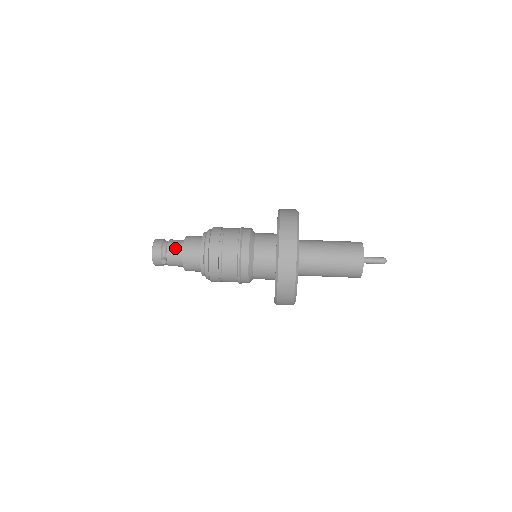
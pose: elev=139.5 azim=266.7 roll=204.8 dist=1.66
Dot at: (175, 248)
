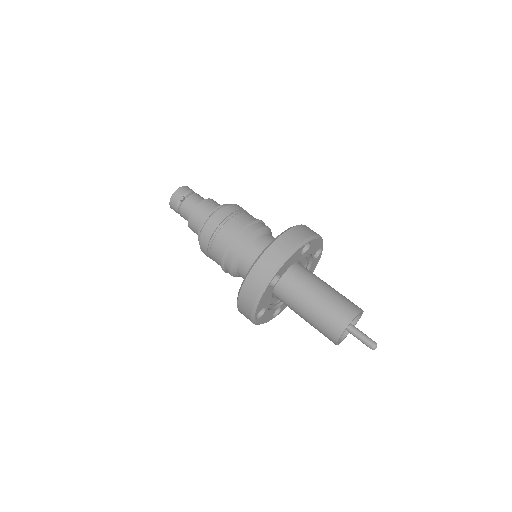
Dot at: (200, 198)
